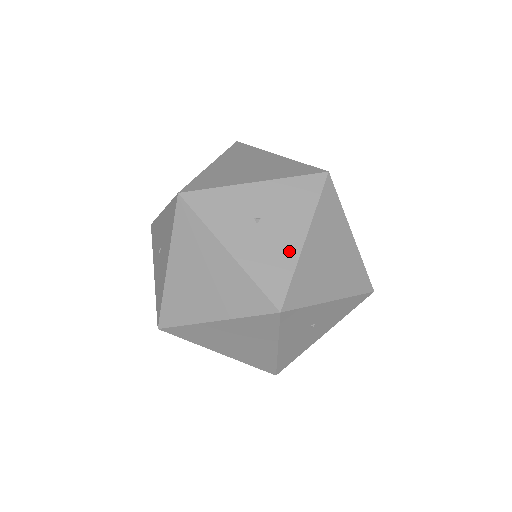
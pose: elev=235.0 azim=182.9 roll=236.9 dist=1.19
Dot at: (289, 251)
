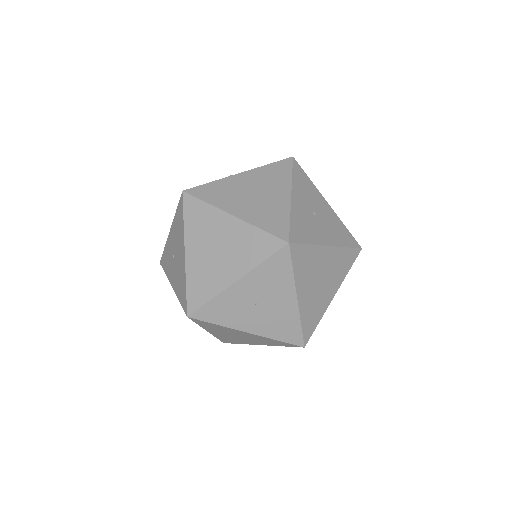
Dot at: (183, 268)
